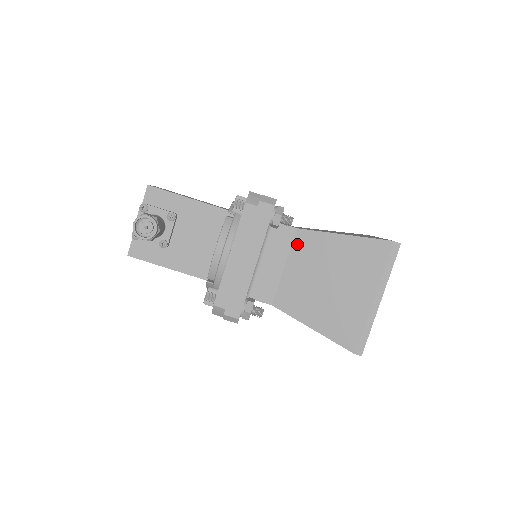
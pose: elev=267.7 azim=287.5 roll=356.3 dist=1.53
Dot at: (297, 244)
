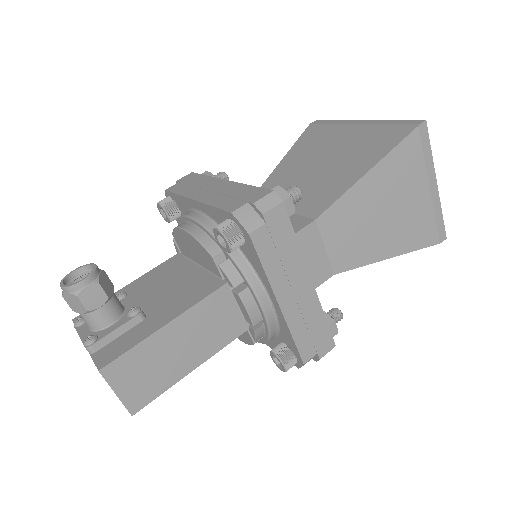
Dot at: occluded
